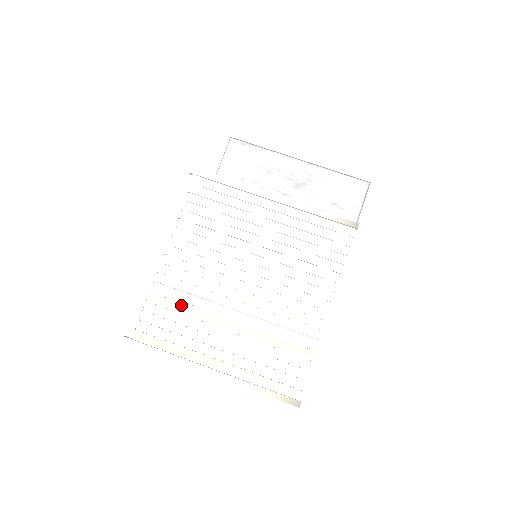
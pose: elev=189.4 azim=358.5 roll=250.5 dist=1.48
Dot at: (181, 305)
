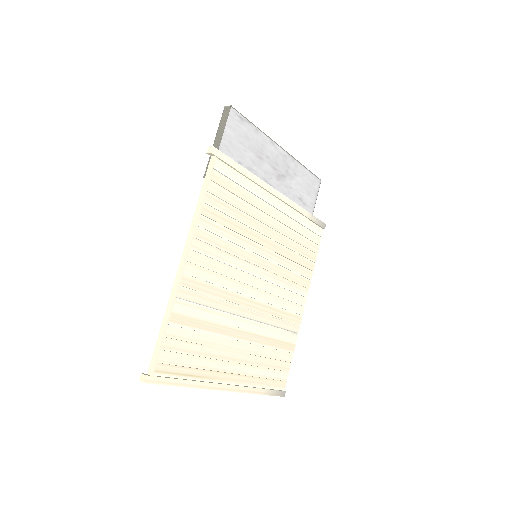
Dot at: (203, 322)
